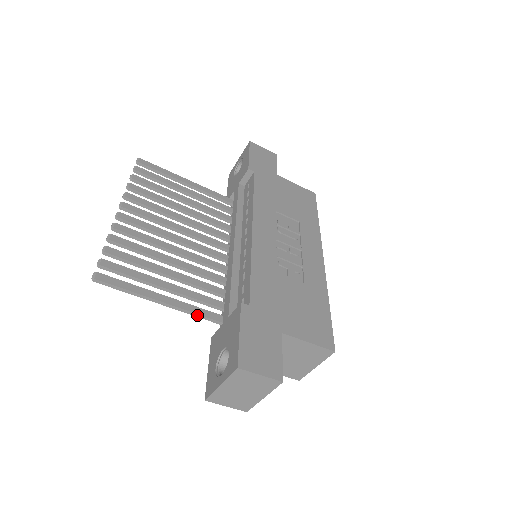
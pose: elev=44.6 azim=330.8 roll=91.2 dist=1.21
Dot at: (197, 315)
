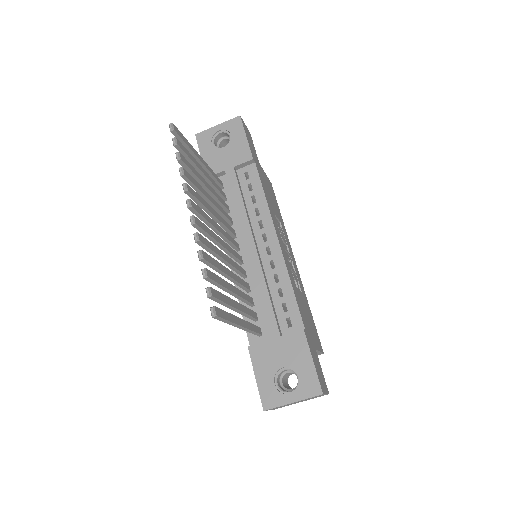
Dot at: (252, 332)
